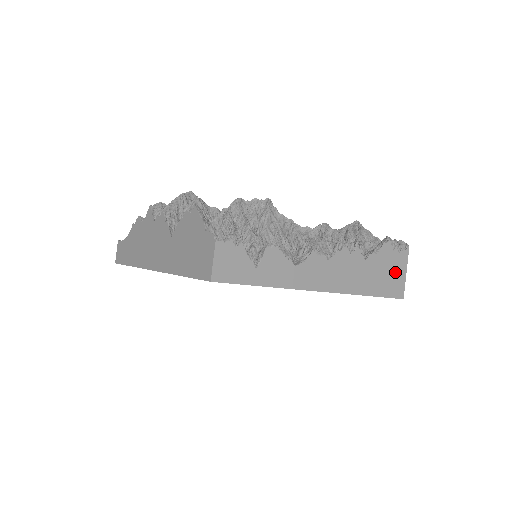
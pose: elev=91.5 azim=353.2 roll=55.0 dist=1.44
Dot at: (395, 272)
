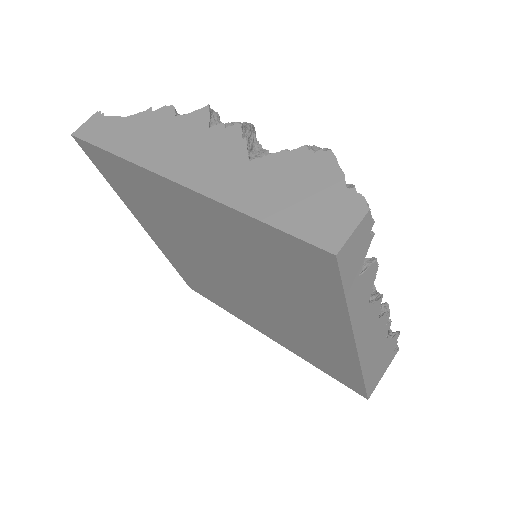
Dot at: (382, 367)
